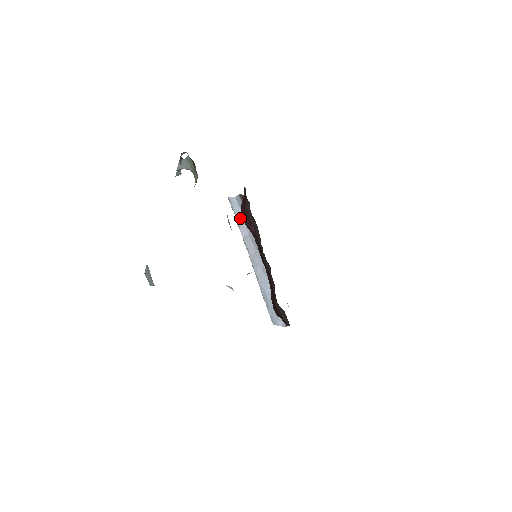
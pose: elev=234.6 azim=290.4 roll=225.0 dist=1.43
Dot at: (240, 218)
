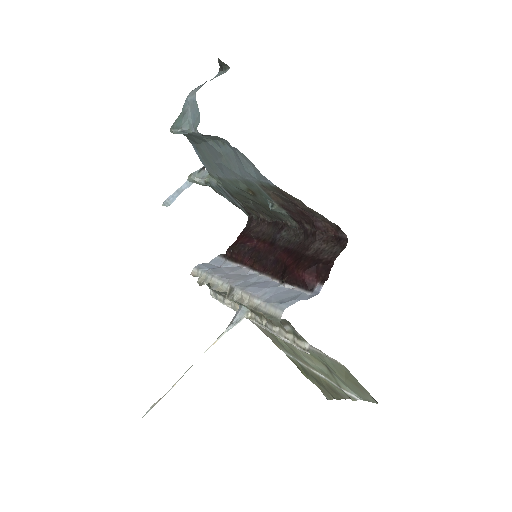
Dot at: (215, 268)
